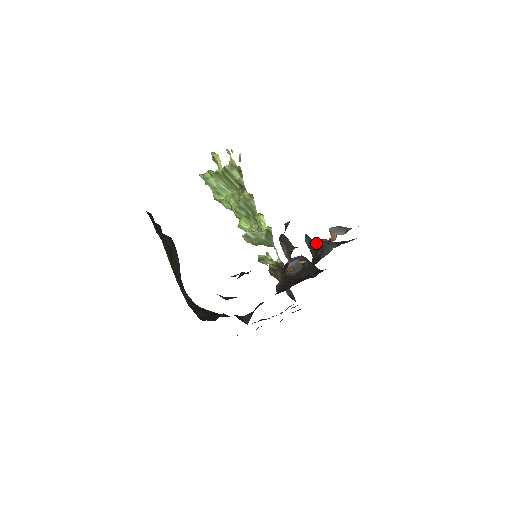
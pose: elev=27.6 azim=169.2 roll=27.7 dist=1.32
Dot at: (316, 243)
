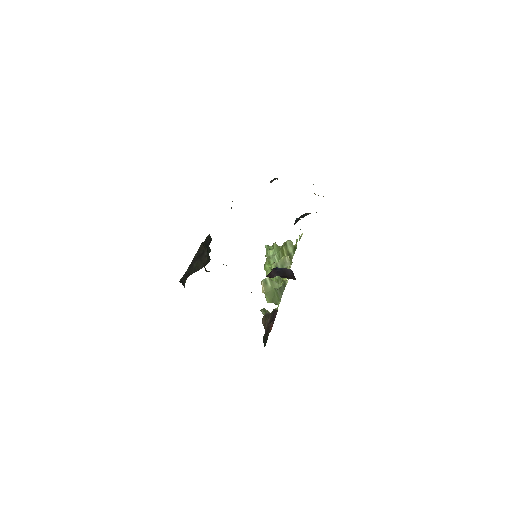
Dot at: (301, 216)
